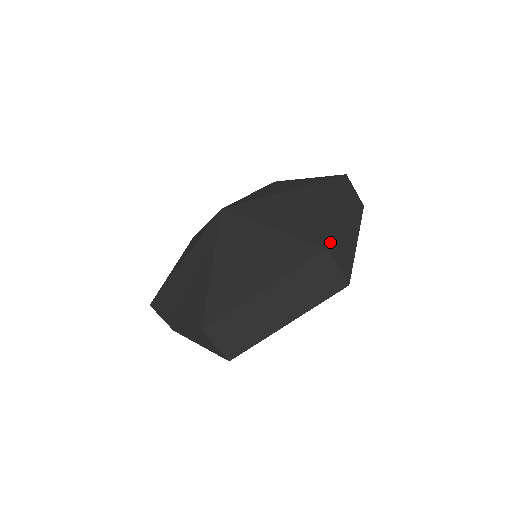
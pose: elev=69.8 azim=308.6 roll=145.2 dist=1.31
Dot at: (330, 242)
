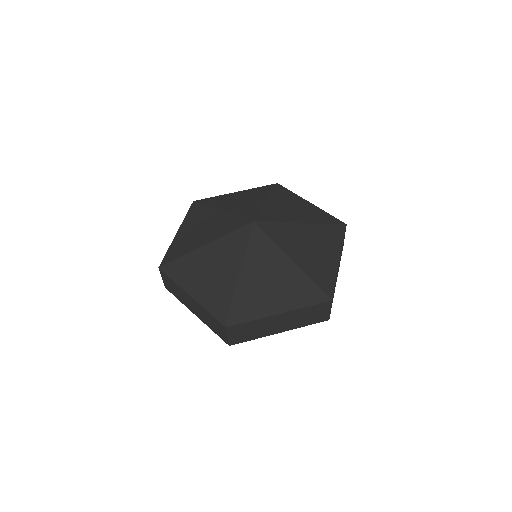
Dot at: (333, 293)
